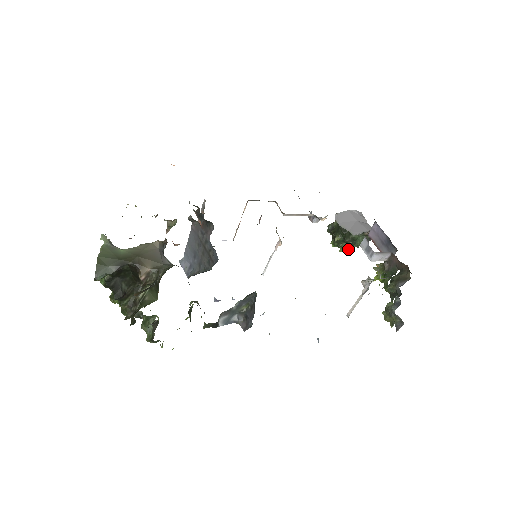
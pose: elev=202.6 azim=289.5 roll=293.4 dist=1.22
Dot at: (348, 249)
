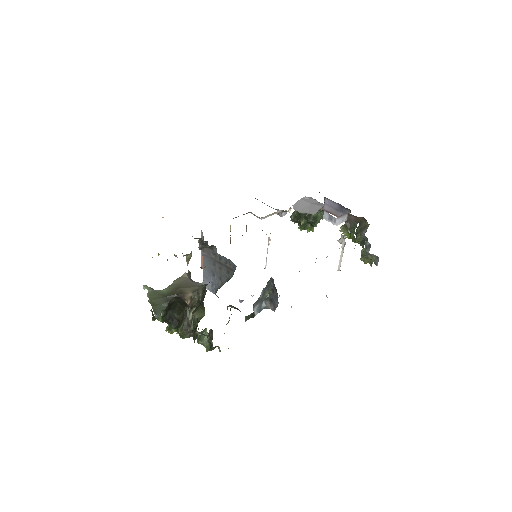
Dot at: (313, 227)
